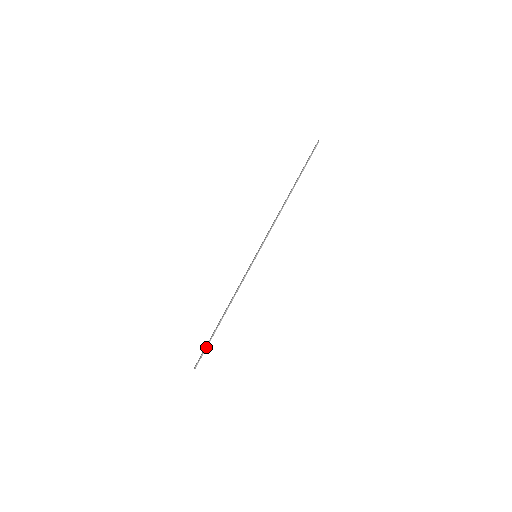
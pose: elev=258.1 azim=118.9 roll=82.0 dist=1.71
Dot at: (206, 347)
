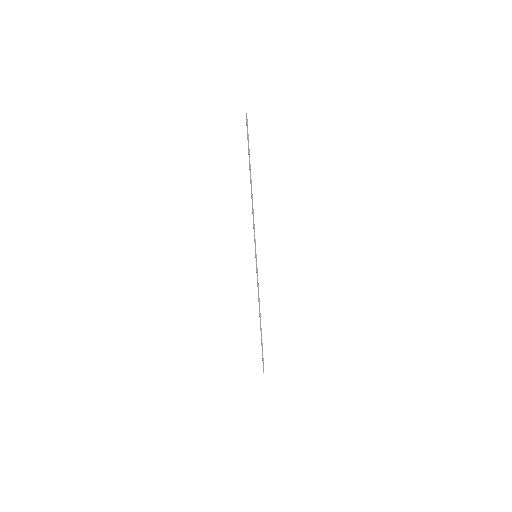
Dot at: (262, 352)
